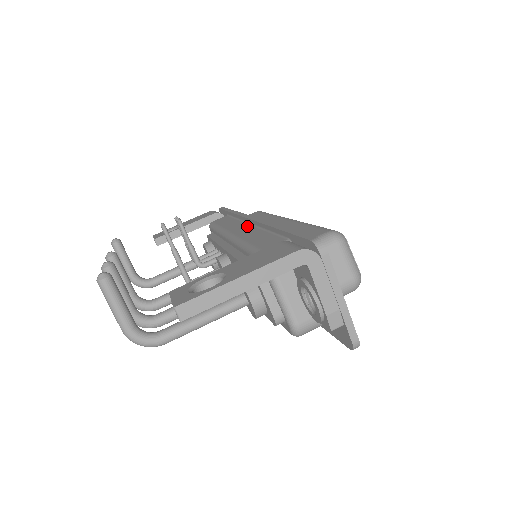
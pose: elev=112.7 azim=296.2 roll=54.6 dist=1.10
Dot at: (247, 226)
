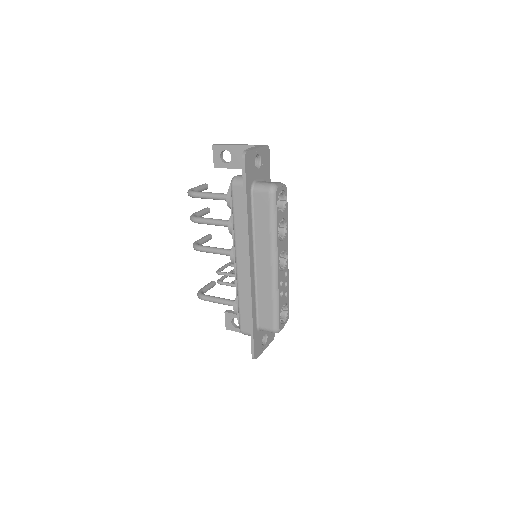
Dot at: occluded
